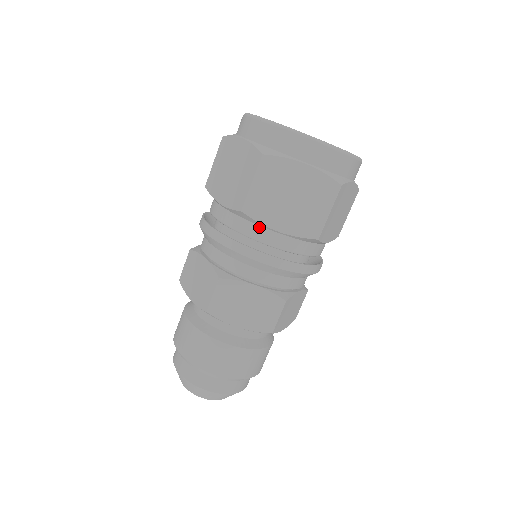
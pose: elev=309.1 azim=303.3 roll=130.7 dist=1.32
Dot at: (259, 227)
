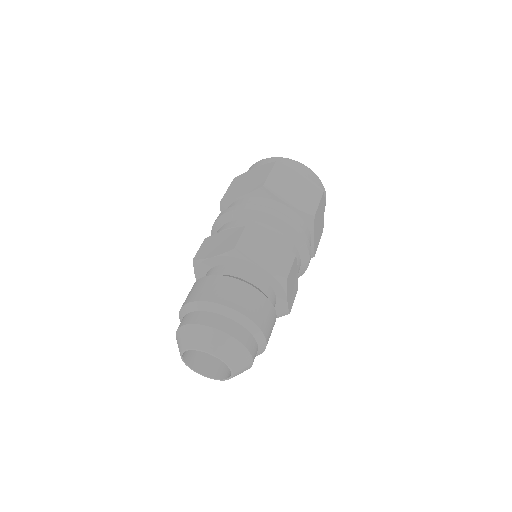
Dot at: (274, 201)
